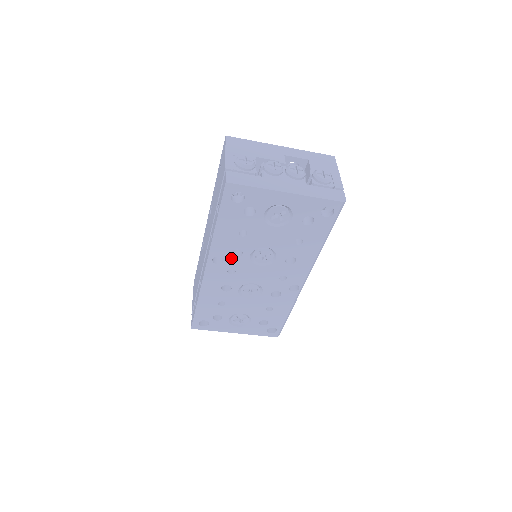
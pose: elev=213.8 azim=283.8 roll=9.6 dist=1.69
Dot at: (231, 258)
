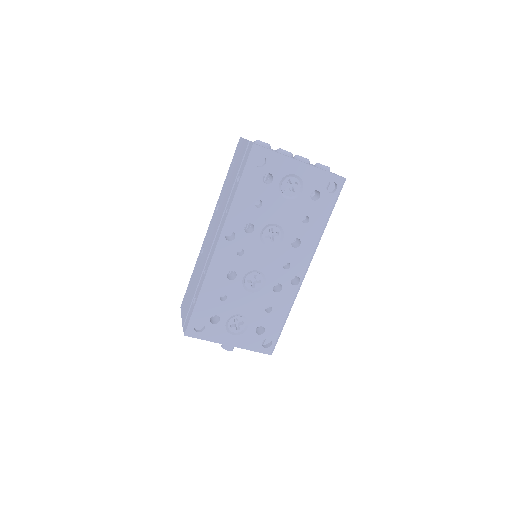
Dot at: (243, 234)
